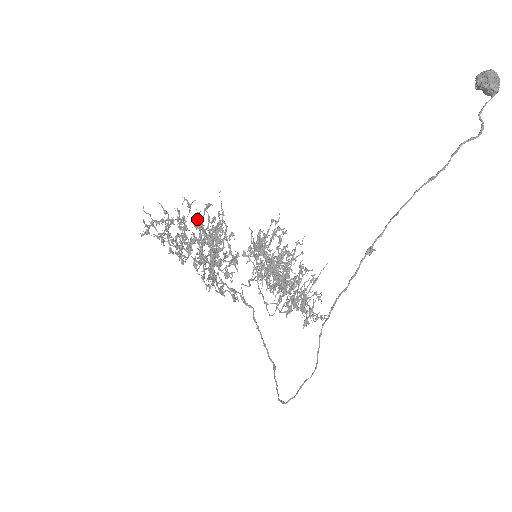
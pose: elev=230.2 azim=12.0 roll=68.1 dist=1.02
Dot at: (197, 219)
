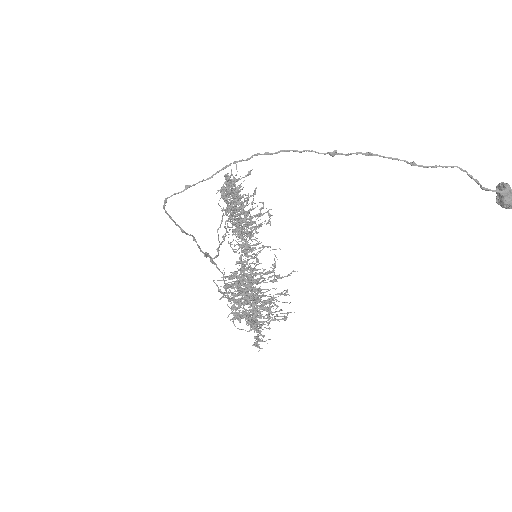
Dot at: (255, 222)
